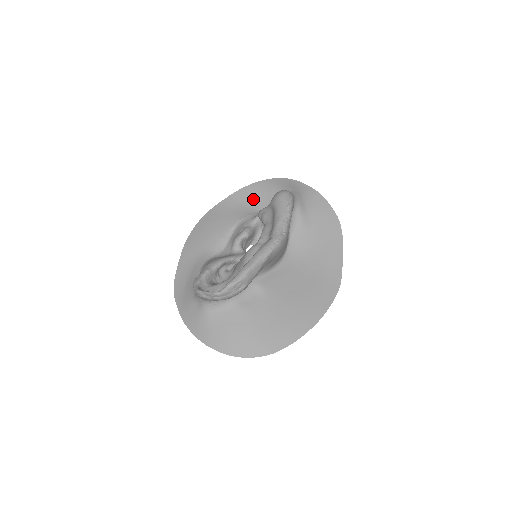
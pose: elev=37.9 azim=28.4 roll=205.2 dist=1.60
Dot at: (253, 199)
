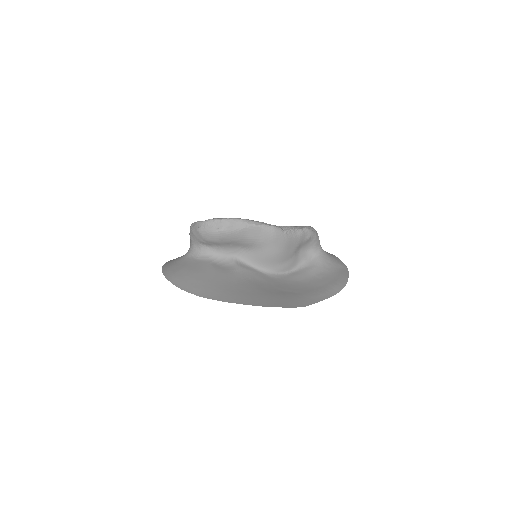
Dot at: occluded
